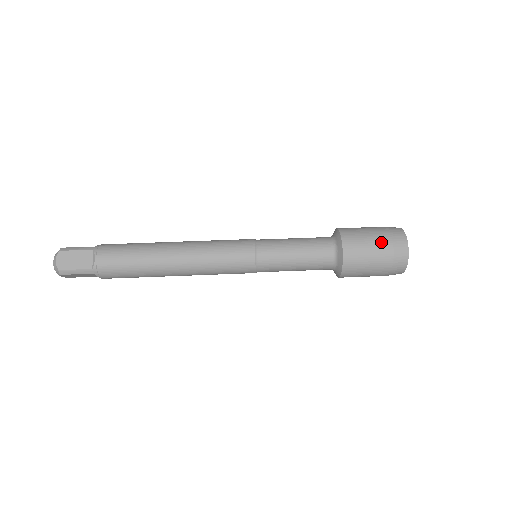
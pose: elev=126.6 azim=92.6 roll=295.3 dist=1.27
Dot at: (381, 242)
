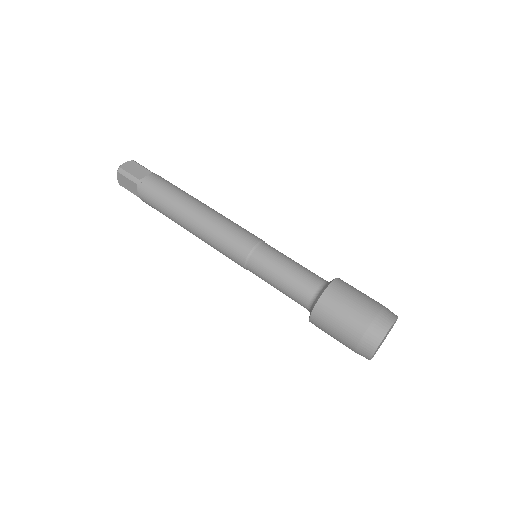
Dot at: (347, 337)
